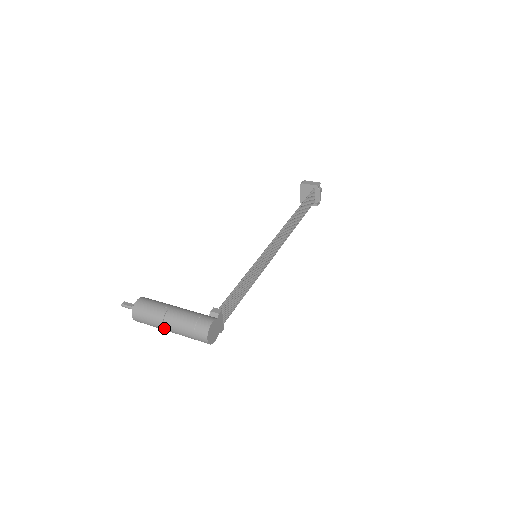
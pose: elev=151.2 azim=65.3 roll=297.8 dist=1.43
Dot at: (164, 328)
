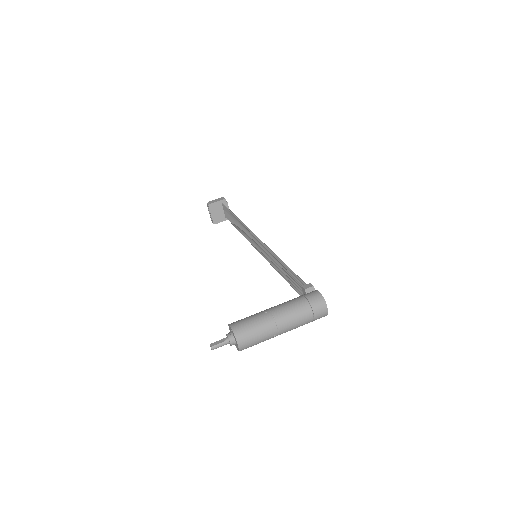
Dot at: (278, 332)
